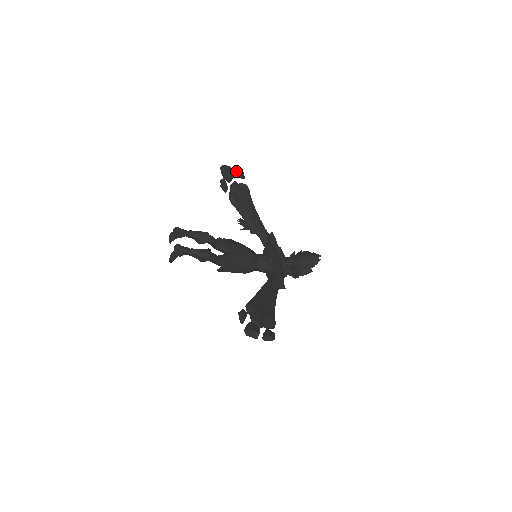
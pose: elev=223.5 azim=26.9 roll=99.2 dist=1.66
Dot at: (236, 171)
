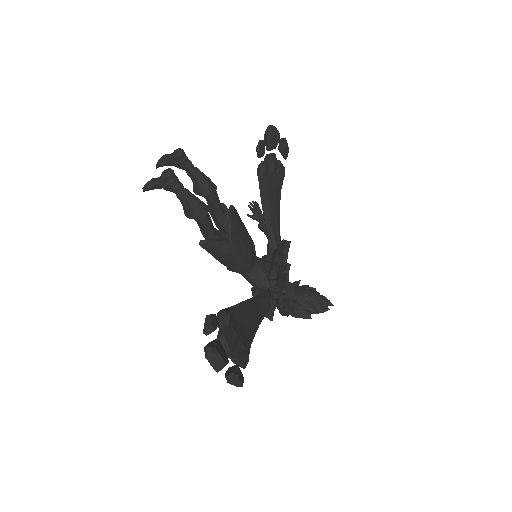
Dot at: (283, 143)
